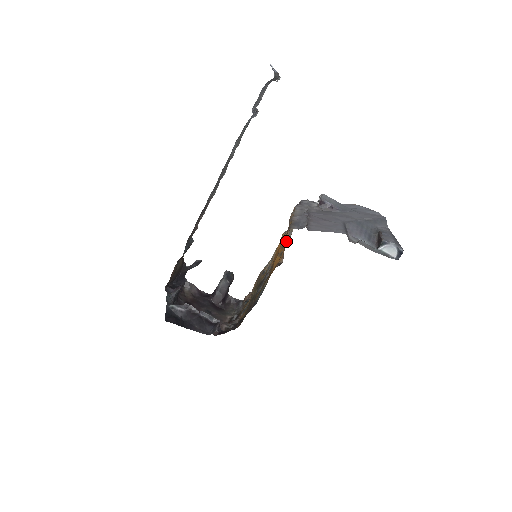
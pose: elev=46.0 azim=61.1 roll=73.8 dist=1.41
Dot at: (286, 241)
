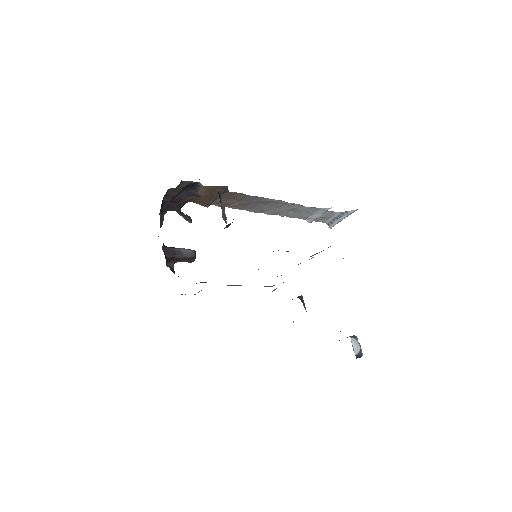
Dot at: occluded
